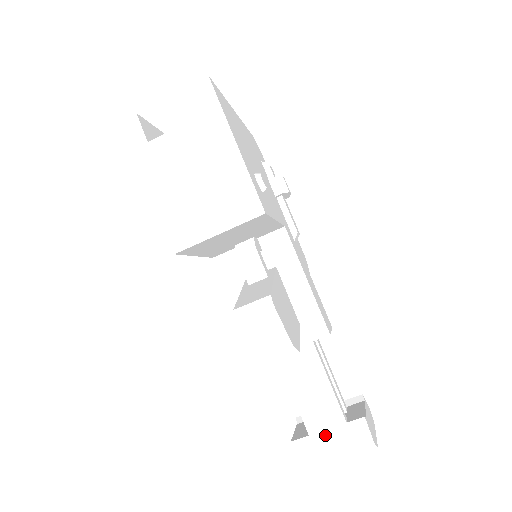
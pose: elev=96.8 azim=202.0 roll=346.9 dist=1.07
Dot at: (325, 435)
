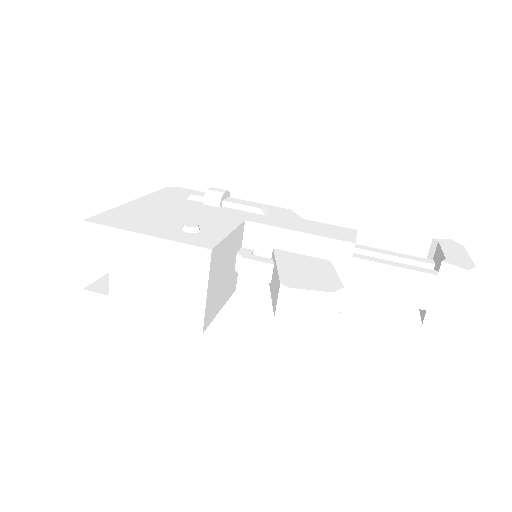
Dot at: (434, 301)
